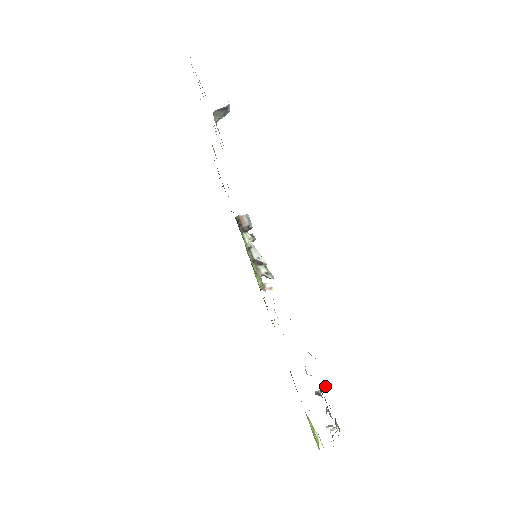
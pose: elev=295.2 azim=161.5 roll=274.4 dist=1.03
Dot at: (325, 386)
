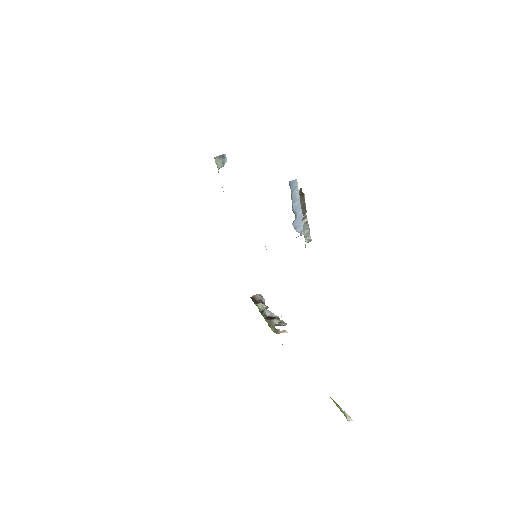
Dot at: (289, 182)
